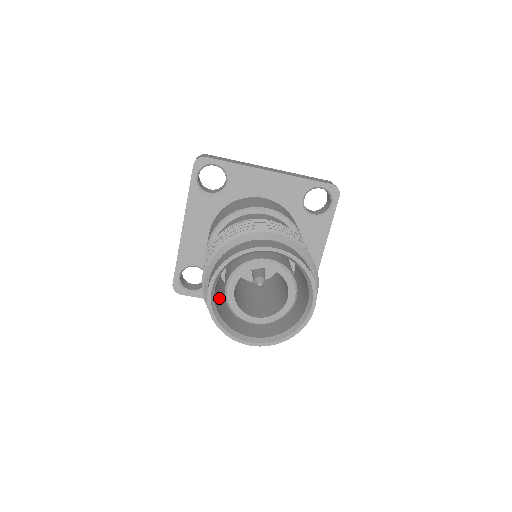
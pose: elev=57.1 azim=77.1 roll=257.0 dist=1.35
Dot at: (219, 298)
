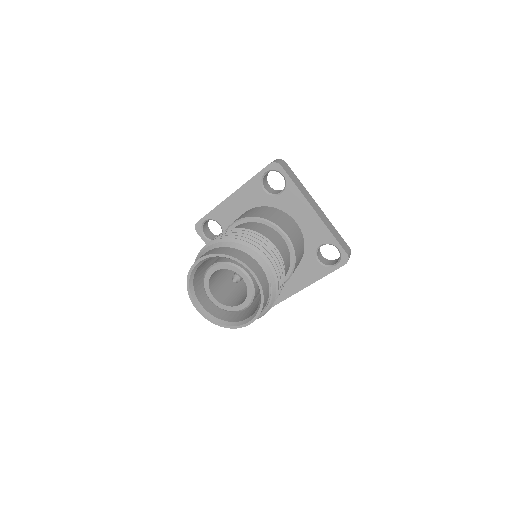
Dot at: (205, 266)
